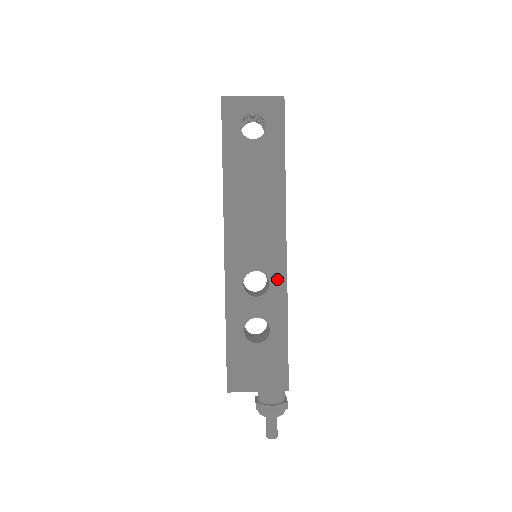
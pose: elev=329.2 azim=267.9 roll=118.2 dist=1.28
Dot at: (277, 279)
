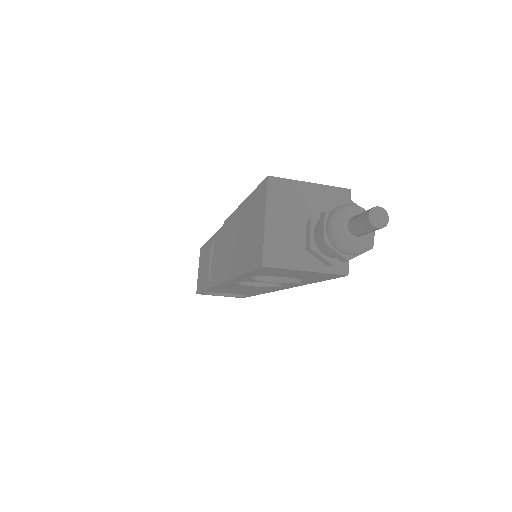
Dot at: occluded
